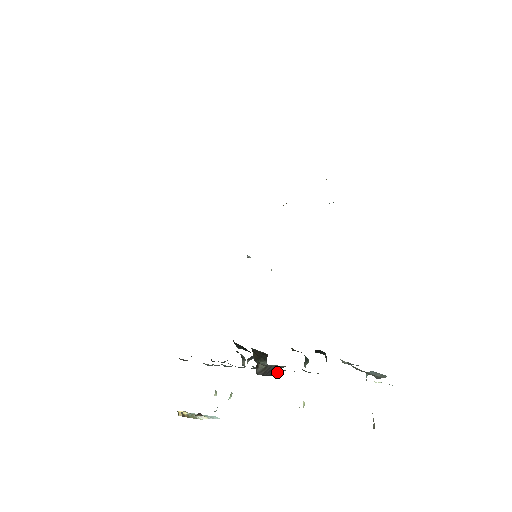
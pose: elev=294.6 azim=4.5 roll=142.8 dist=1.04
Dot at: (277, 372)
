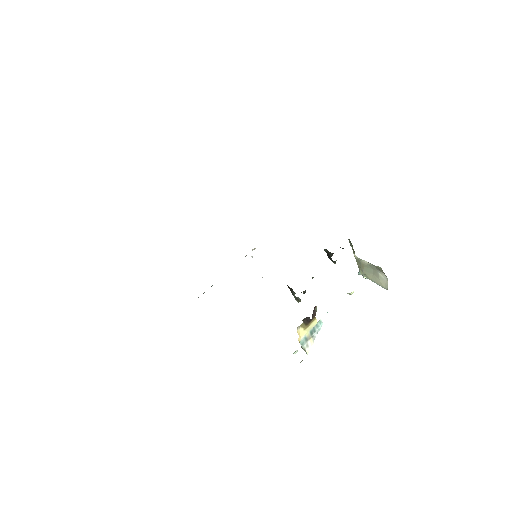
Dot at: (331, 256)
